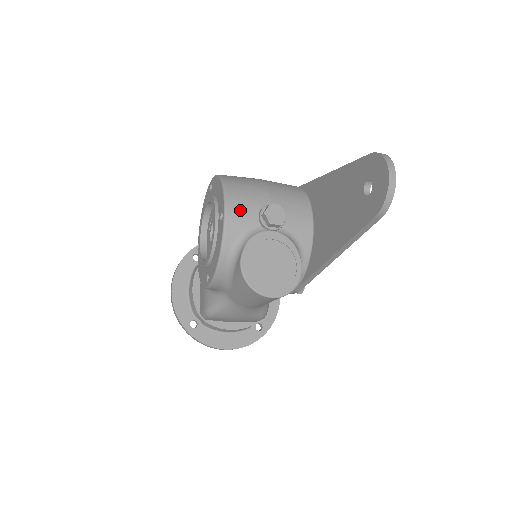
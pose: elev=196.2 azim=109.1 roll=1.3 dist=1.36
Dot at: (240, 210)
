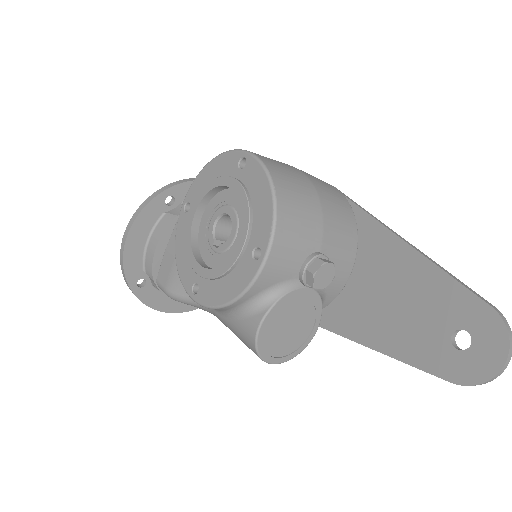
Dot at: (285, 256)
